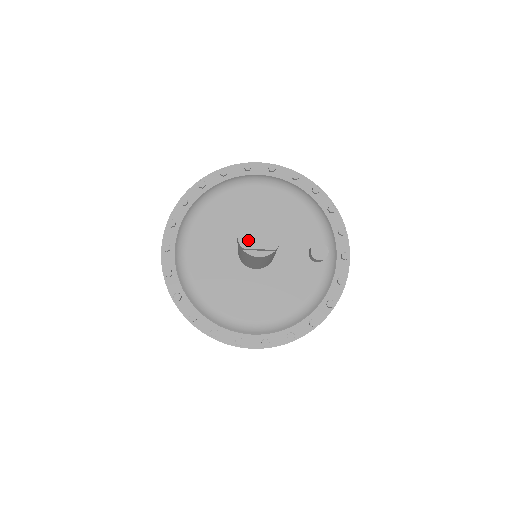
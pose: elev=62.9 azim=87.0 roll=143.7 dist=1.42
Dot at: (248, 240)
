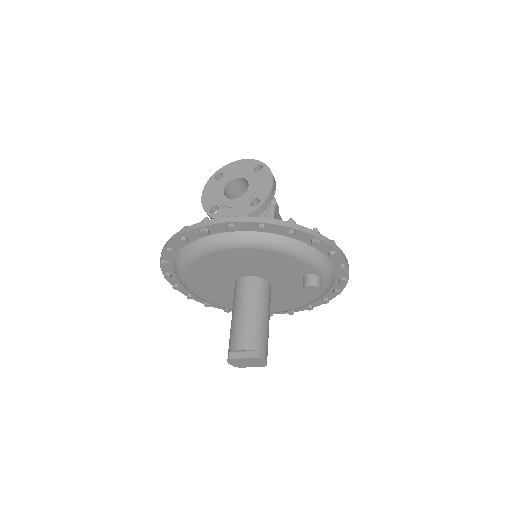
Dot at: (240, 365)
